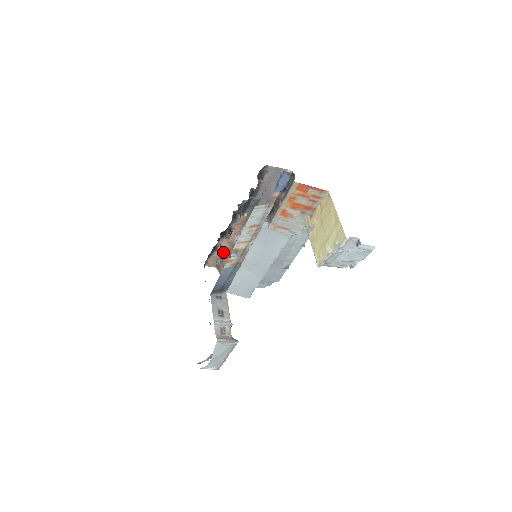
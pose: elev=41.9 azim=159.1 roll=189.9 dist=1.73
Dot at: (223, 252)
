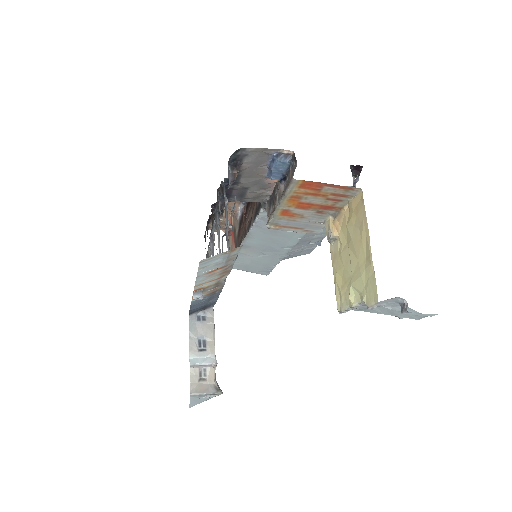
Dot at: occluded
